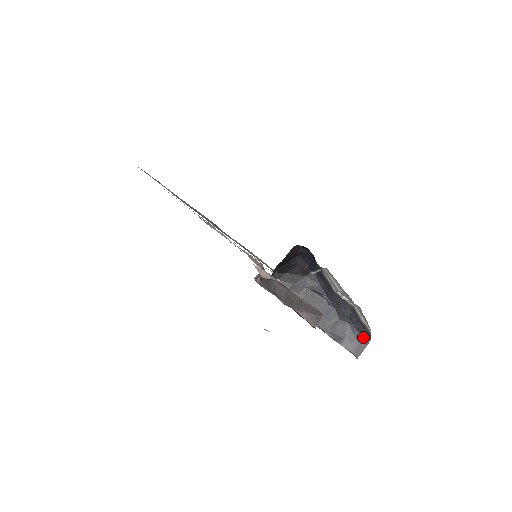
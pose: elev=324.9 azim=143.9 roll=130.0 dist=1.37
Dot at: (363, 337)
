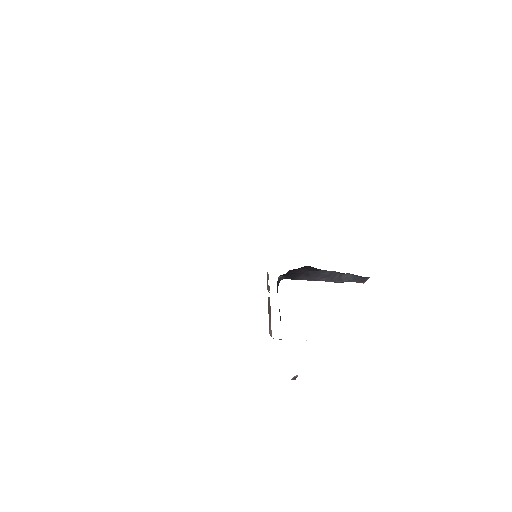
Dot at: (364, 277)
